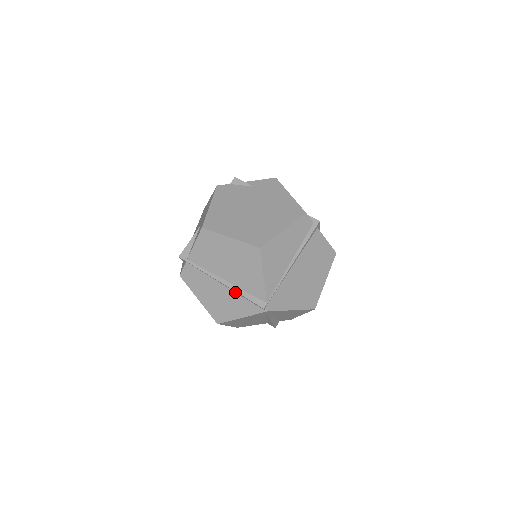
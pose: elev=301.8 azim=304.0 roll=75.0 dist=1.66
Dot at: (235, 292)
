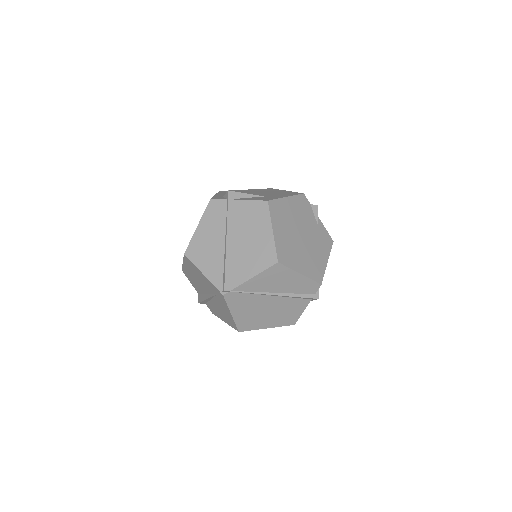
Dot at: (224, 257)
